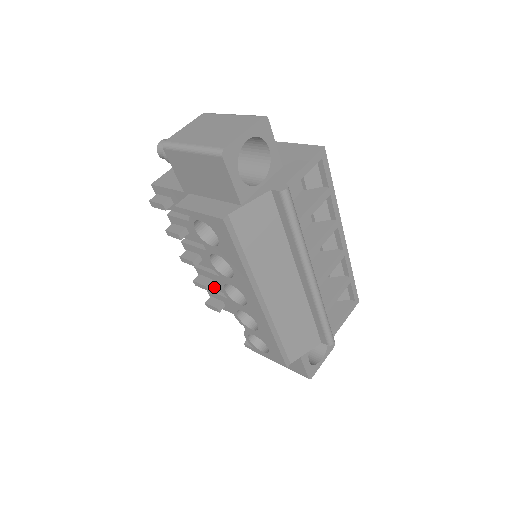
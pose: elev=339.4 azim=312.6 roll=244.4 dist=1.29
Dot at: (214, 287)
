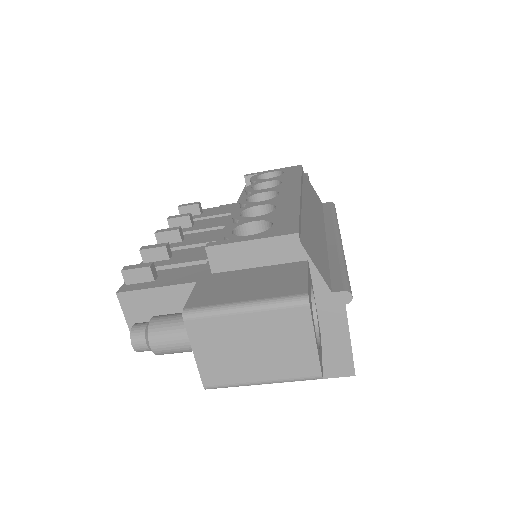
Dot at: (162, 264)
